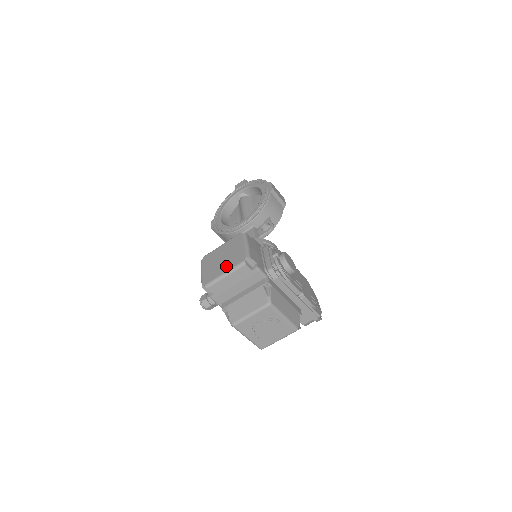
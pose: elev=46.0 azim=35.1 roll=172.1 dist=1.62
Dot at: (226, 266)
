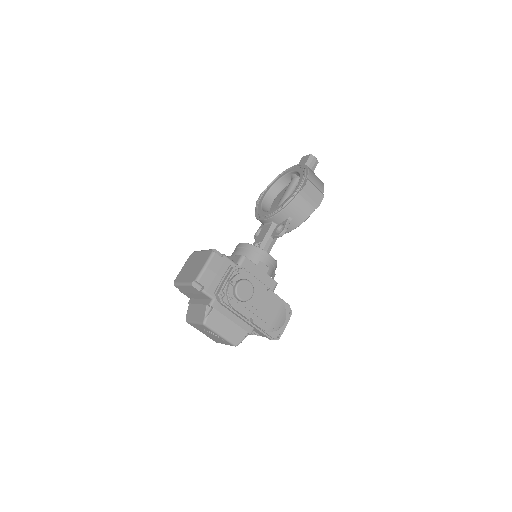
Dot at: (187, 277)
